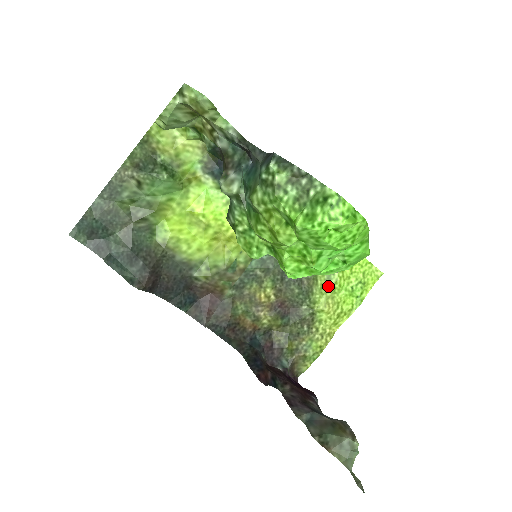
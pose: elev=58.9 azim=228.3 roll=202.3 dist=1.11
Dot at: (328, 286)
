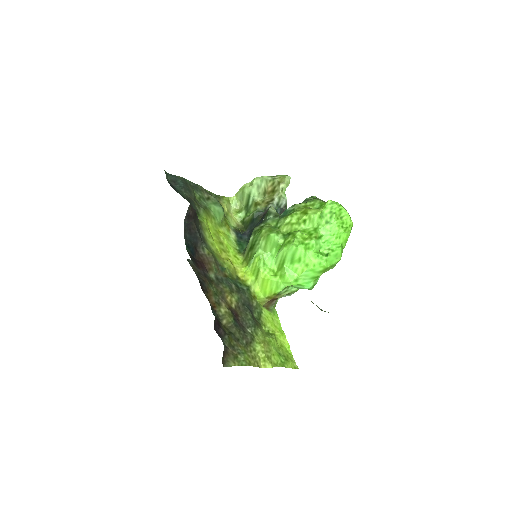
Dot at: (267, 336)
